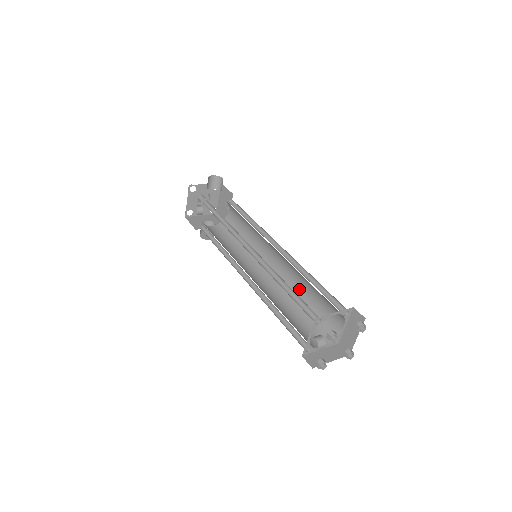
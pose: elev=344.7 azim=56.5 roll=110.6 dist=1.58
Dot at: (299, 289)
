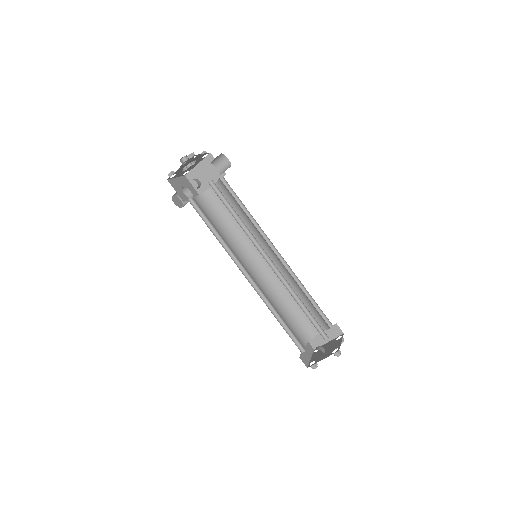
Dot at: (285, 292)
